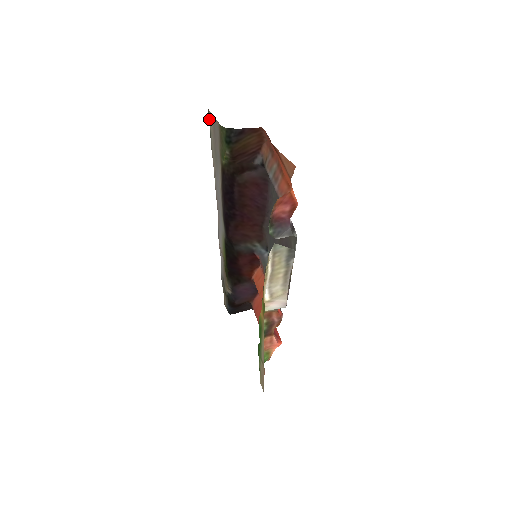
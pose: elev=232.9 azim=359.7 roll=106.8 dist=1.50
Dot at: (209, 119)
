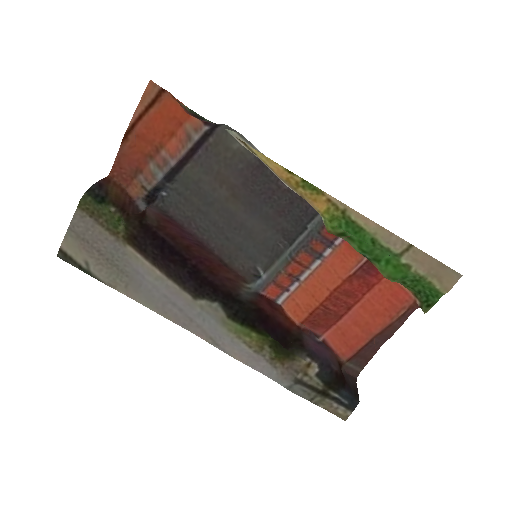
Dot at: (69, 257)
